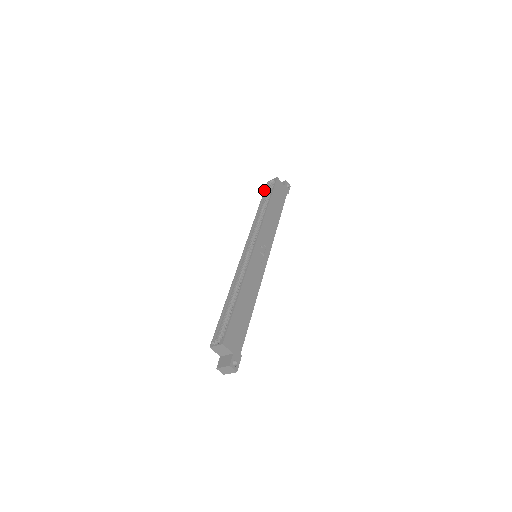
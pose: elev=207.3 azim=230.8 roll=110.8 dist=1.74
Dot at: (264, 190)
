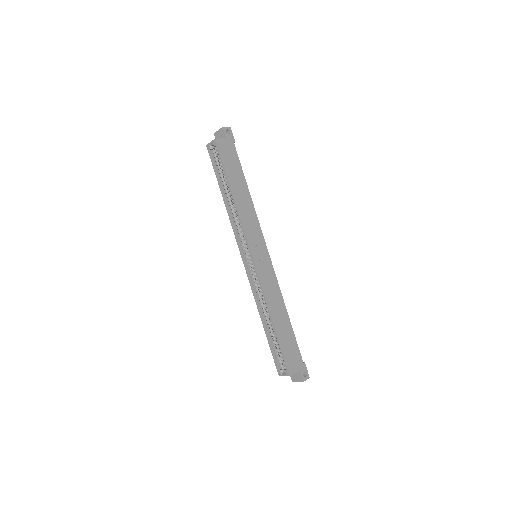
Dot at: occluded
